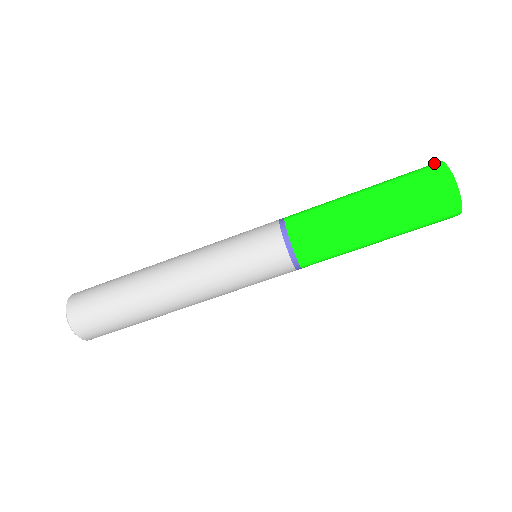
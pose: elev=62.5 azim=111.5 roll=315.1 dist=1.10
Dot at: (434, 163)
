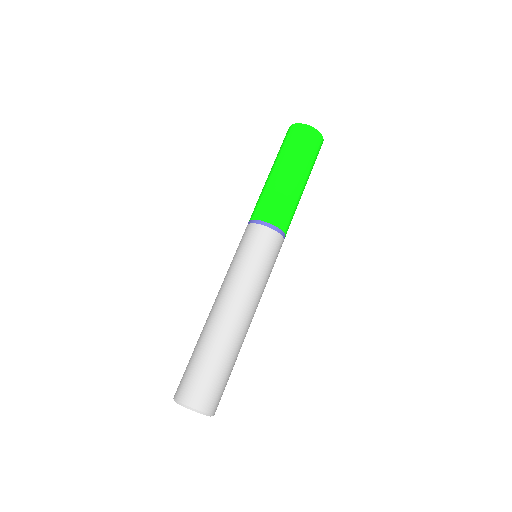
Dot at: occluded
